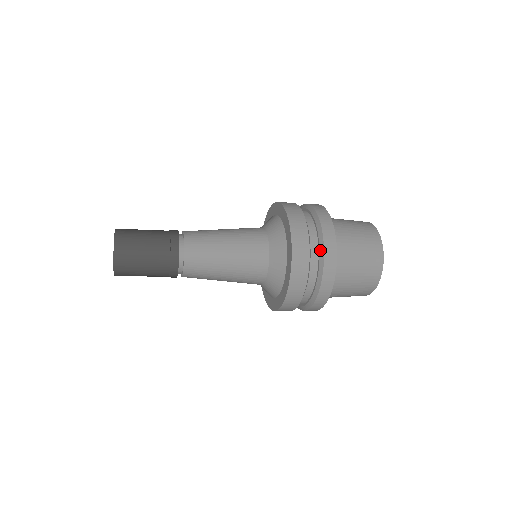
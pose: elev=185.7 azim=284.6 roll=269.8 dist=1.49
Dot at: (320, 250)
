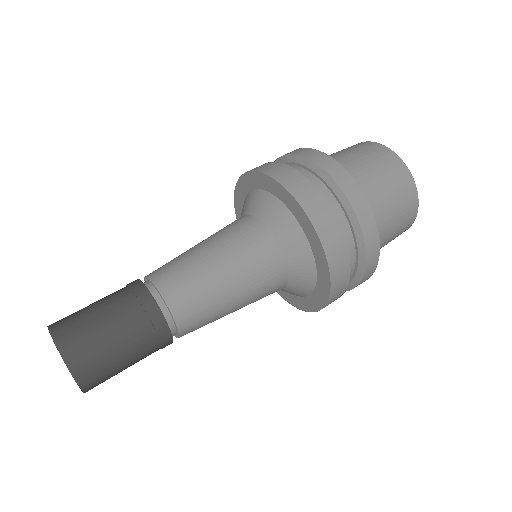
Dot at: (345, 207)
